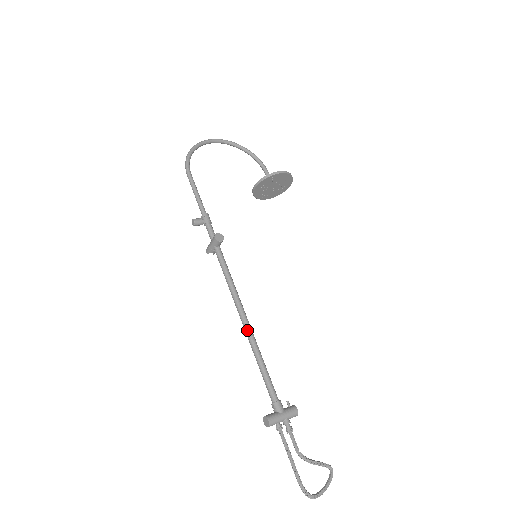
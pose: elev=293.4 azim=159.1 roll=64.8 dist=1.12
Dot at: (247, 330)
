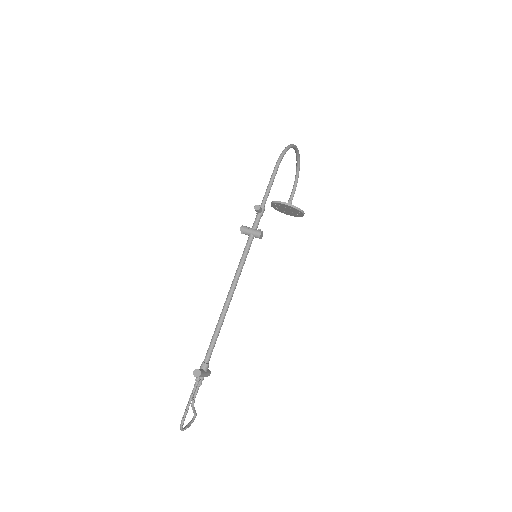
Dot at: (227, 307)
